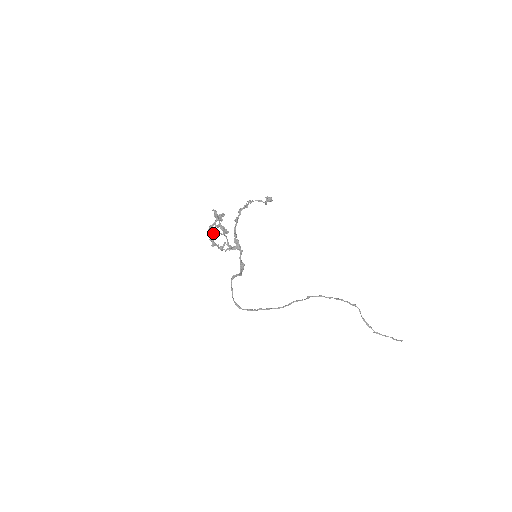
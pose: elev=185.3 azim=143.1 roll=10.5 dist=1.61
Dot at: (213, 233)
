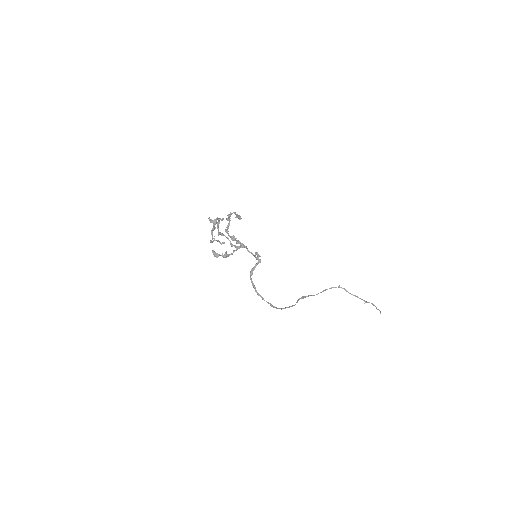
Dot at: (220, 233)
